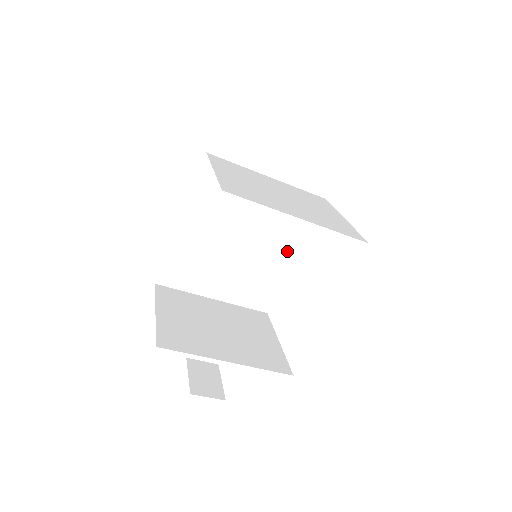
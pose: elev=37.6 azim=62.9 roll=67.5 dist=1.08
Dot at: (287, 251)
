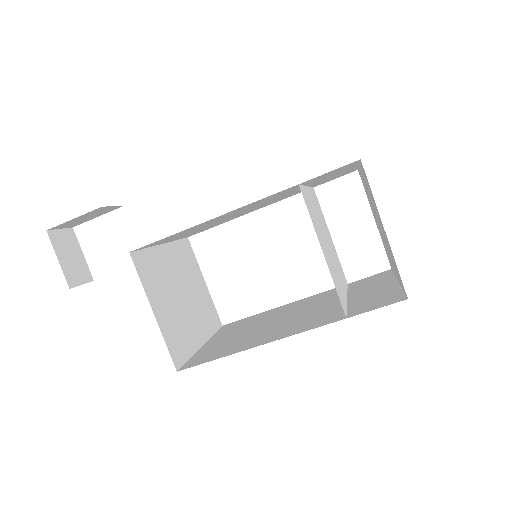
Dot at: (251, 211)
